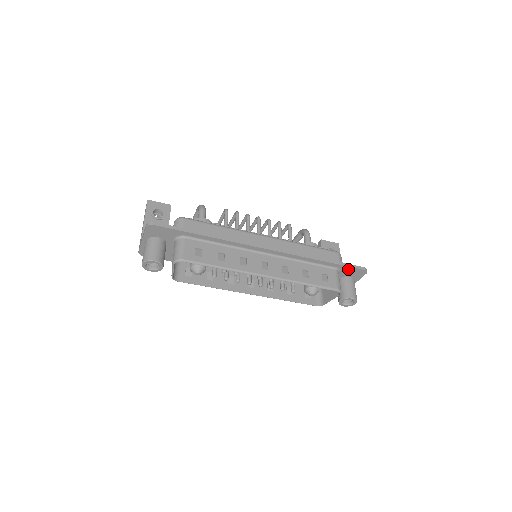
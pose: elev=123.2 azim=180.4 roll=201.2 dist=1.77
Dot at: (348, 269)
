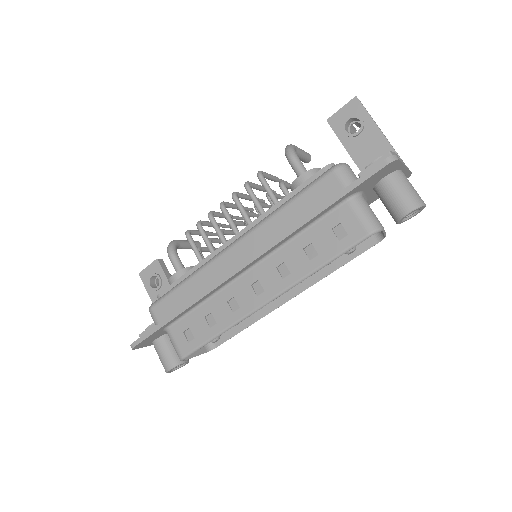
Dot at: (364, 183)
